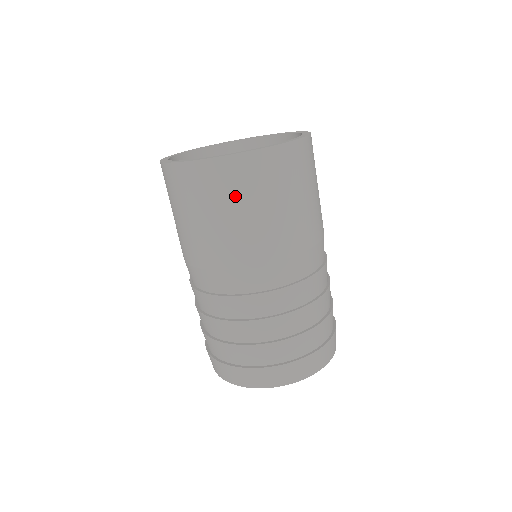
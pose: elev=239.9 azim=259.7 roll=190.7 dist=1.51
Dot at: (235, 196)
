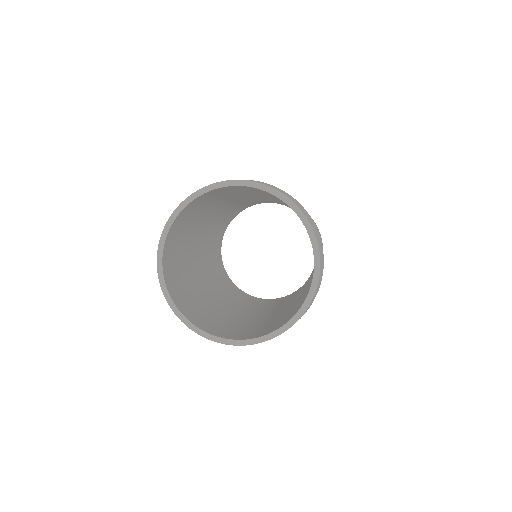
Dot at: occluded
